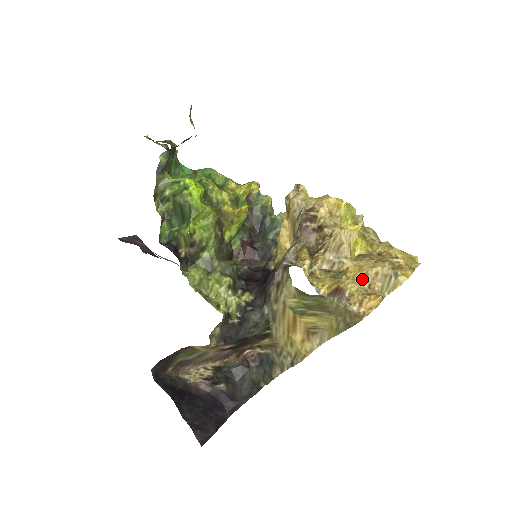
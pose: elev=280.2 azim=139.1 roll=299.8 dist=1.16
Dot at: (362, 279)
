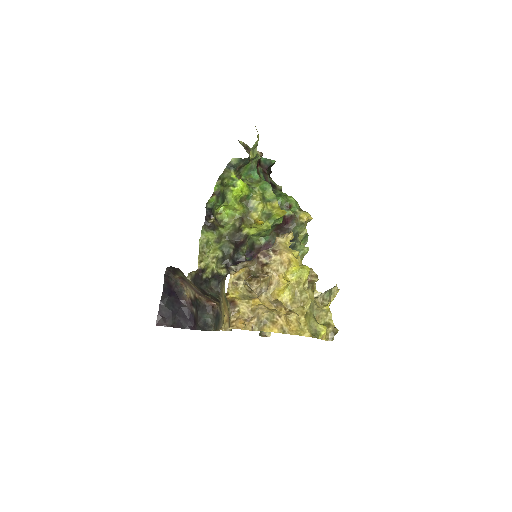
Dot at: (253, 310)
